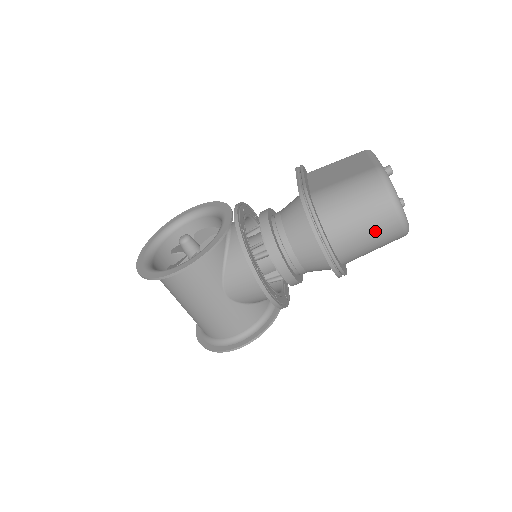
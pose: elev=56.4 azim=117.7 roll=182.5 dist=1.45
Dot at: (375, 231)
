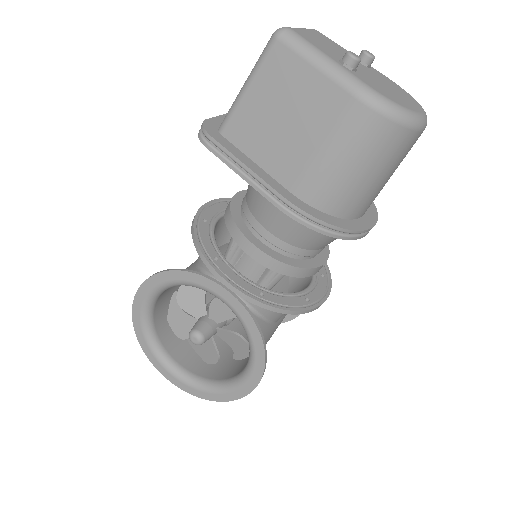
Dot at: occluded
